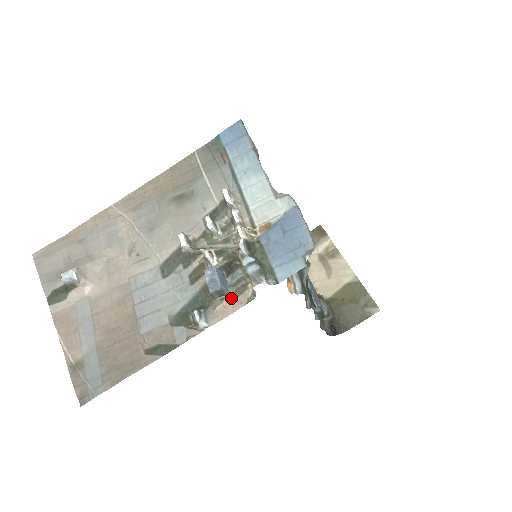
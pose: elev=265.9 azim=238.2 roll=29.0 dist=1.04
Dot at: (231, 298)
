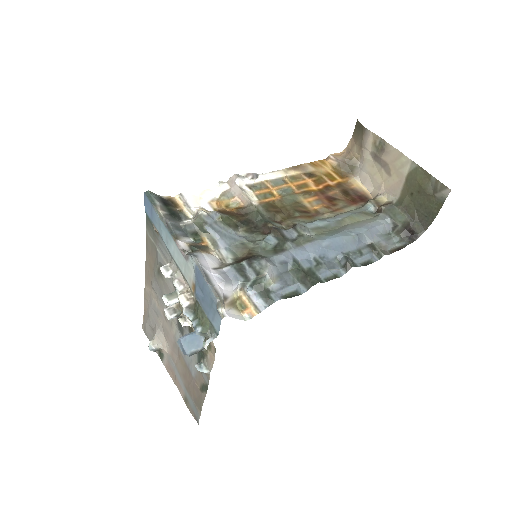
Dot at: (209, 348)
